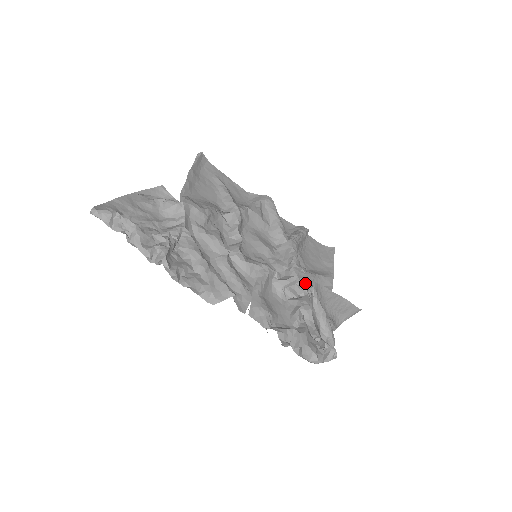
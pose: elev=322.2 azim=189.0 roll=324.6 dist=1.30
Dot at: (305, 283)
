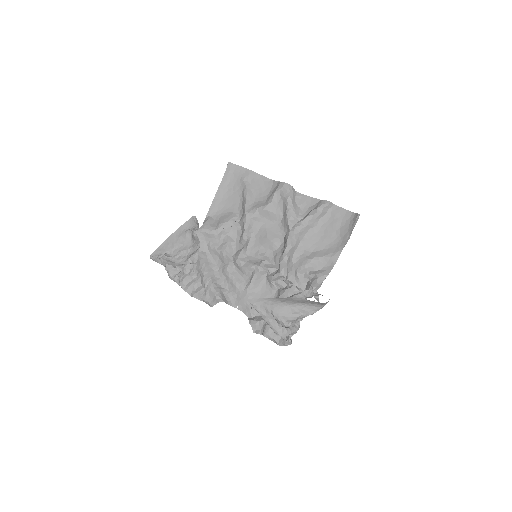
Dot at: (297, 272)
